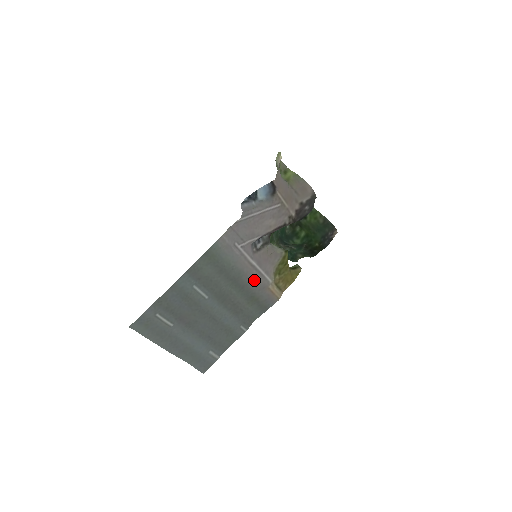
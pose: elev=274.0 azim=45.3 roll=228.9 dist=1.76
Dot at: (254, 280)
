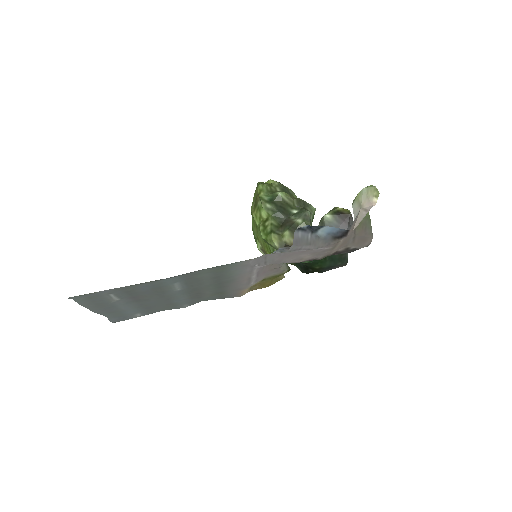
Dot at: (238, 285)
